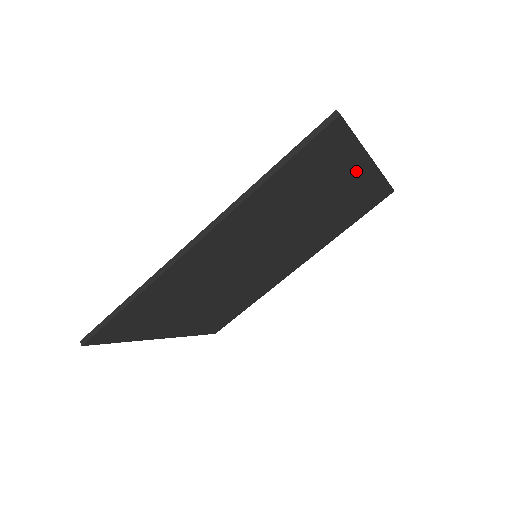
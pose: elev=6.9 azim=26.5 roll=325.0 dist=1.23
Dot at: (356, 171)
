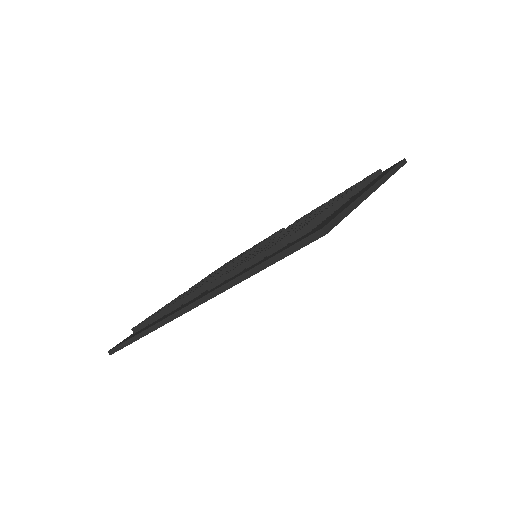
Dot at: occluded
